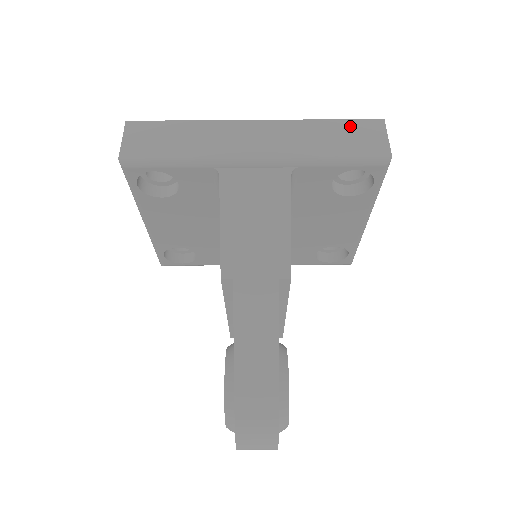
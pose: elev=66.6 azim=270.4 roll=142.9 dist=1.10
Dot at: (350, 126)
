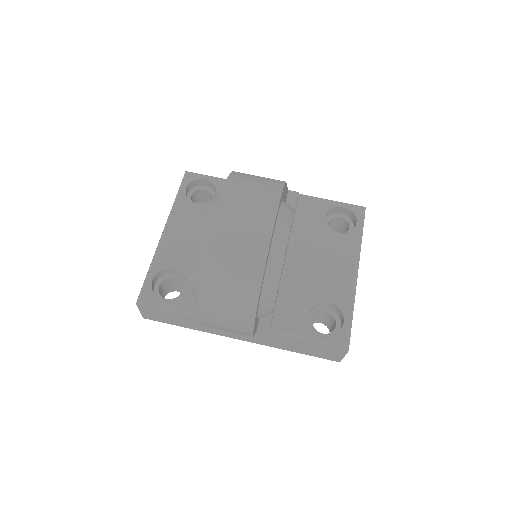
Dot at: occluded
